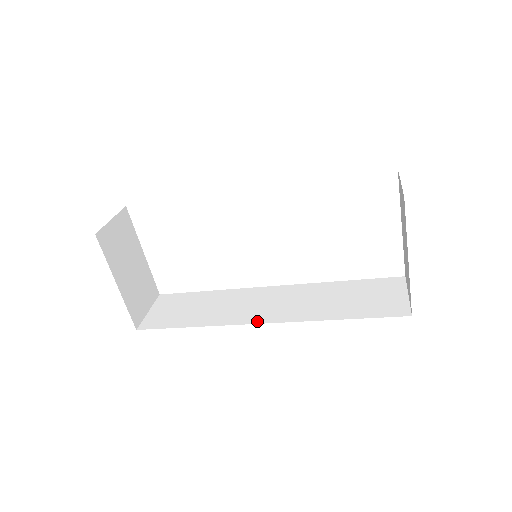
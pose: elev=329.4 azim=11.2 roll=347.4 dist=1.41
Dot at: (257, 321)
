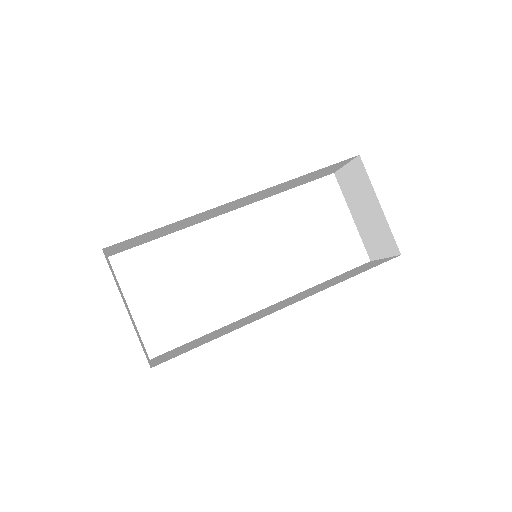
Dot at: (280, 309)
